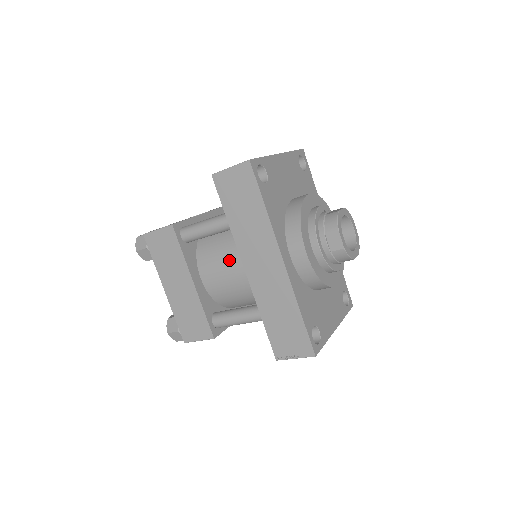
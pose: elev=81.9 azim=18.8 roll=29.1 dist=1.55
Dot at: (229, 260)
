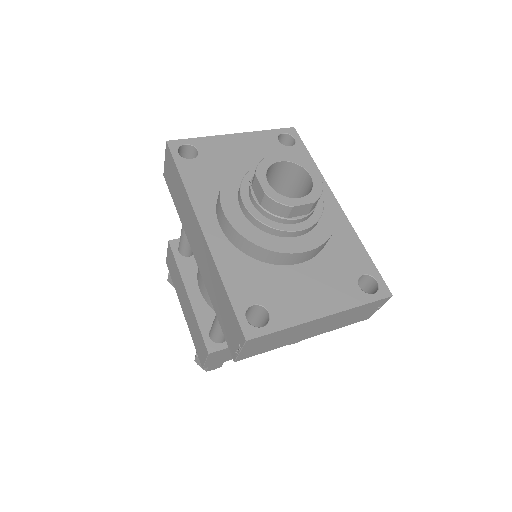
Dot at: occluded
